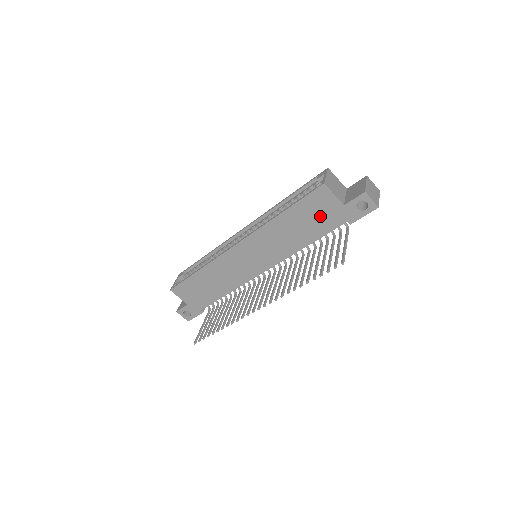
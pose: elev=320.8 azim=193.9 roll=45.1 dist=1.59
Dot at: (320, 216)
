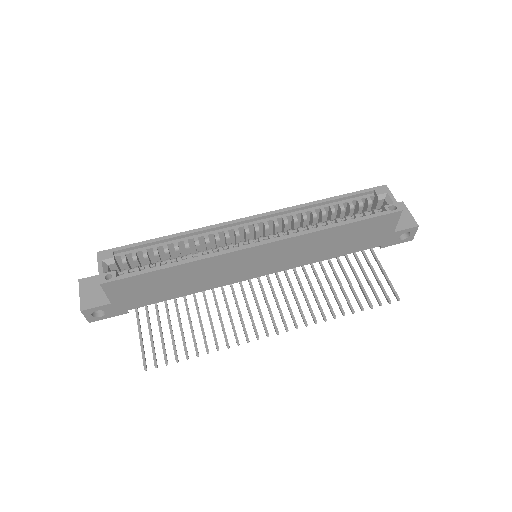
Dot at: (368, 236)
